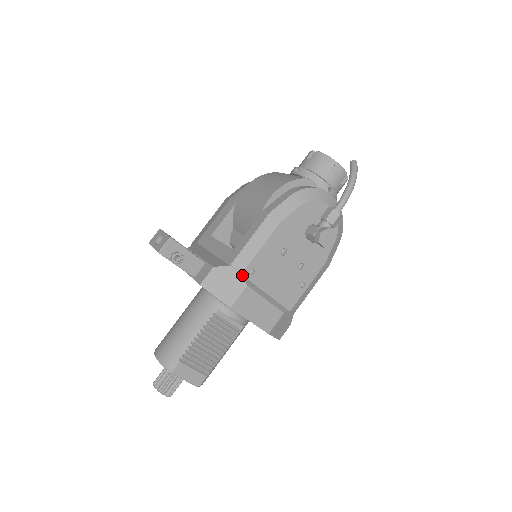
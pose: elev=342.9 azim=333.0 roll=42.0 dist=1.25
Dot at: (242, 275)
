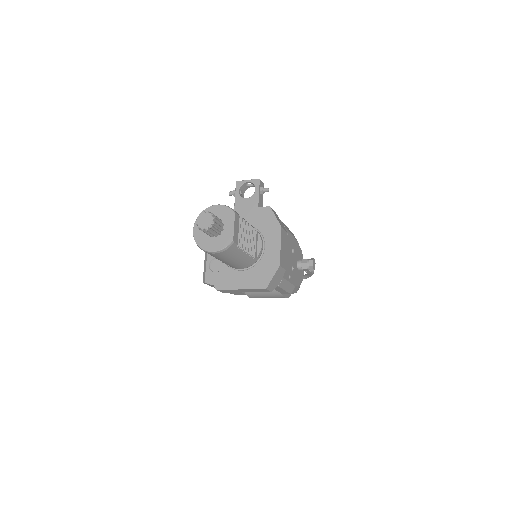
Dot at: (285, 228)
